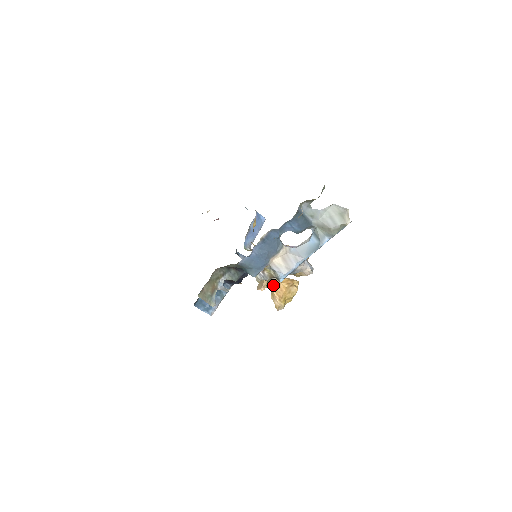
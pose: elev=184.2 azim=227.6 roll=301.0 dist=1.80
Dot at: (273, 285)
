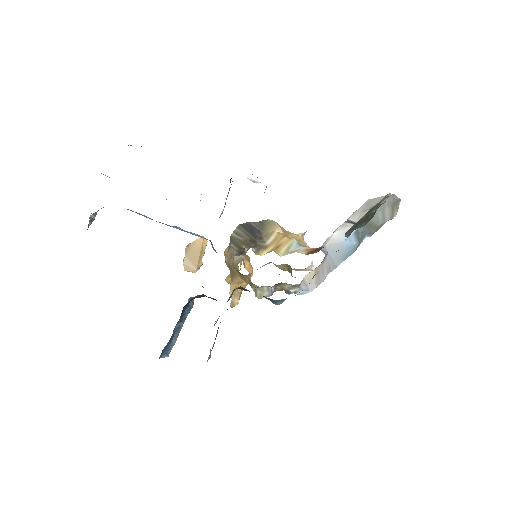
Dot at: (242, 280)
